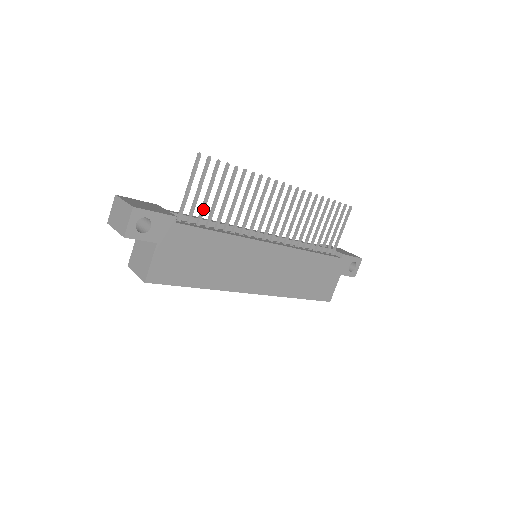
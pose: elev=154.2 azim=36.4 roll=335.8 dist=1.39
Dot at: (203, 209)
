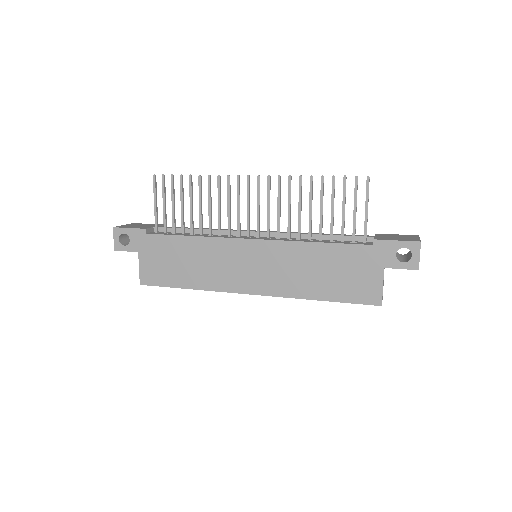
Dot at: (173, 219)
